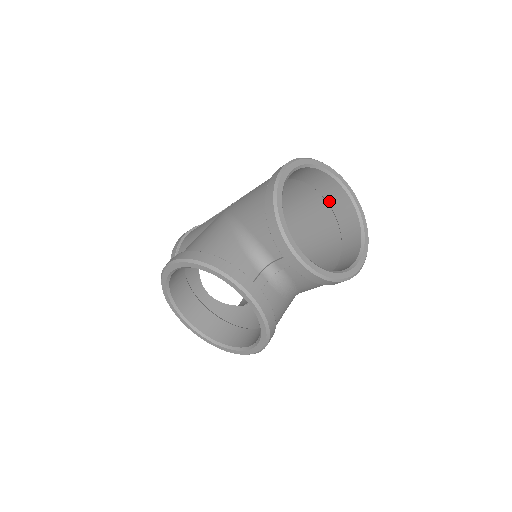
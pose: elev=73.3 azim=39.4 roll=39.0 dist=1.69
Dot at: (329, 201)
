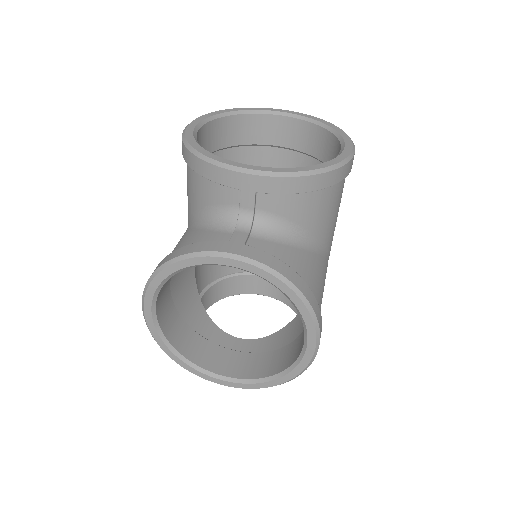
Dot at: (282, 144)
